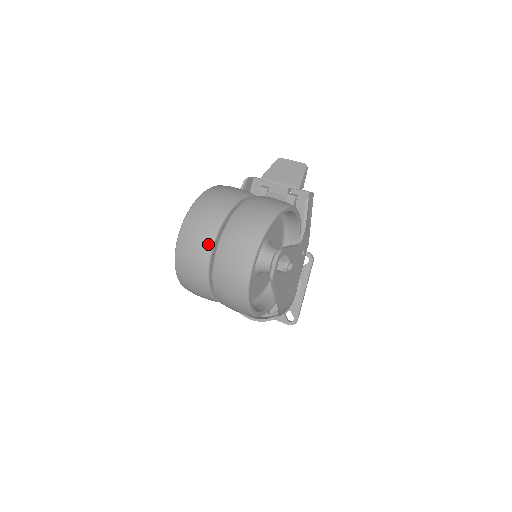
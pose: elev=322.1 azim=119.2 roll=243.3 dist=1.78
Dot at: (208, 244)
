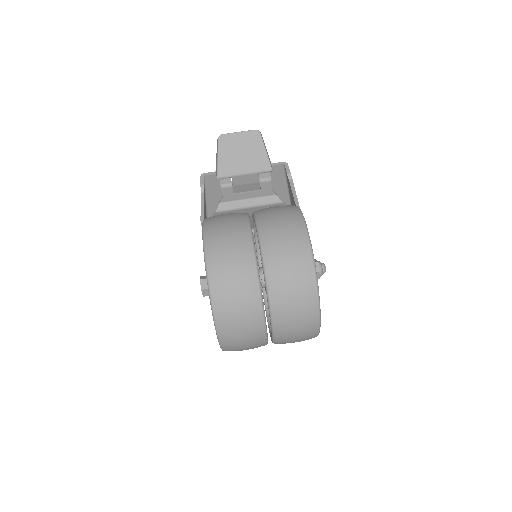
Dot at: (260, 324)
